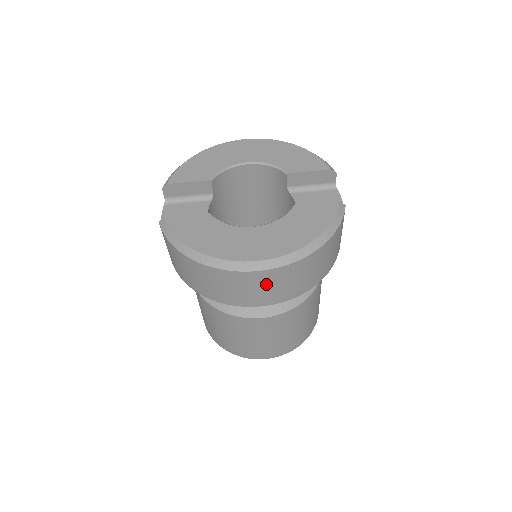
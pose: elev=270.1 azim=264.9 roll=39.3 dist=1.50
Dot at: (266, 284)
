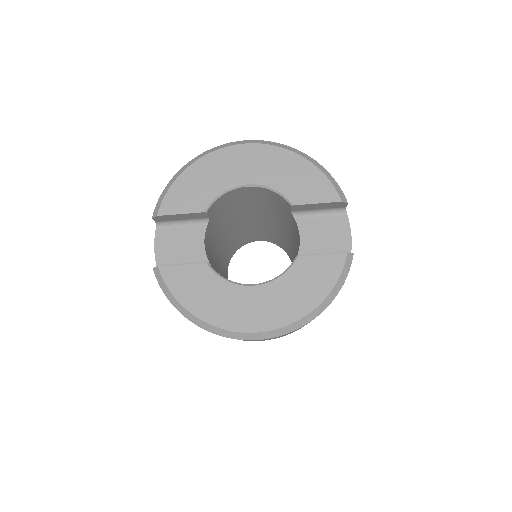
Dot at: (266, 339)
